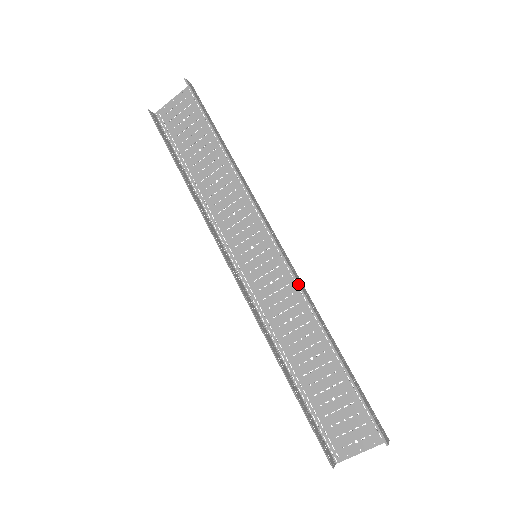
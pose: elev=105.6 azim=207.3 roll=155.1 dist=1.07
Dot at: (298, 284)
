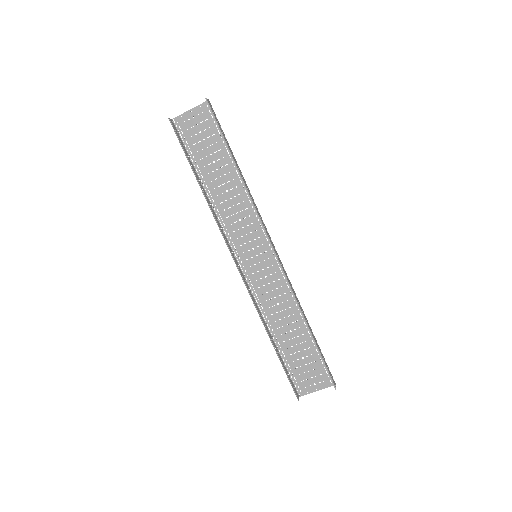
Dot at: (288, 283)
